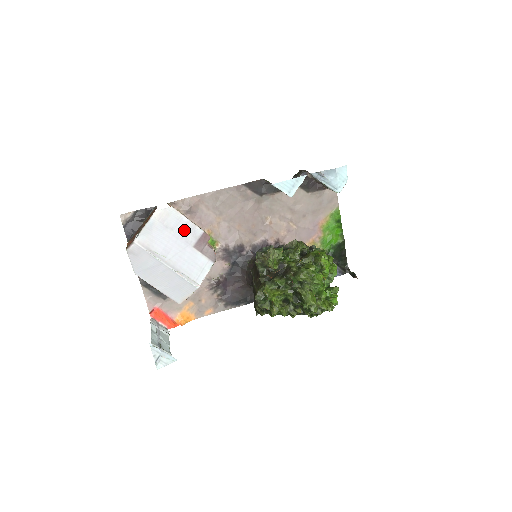
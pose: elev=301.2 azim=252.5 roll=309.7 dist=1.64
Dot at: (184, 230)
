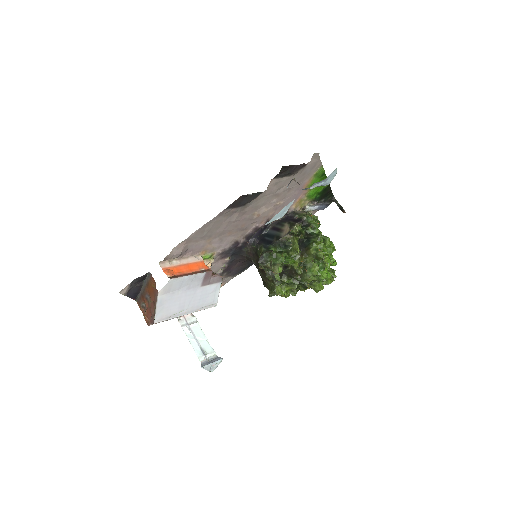
Dot at: (189, 283)
